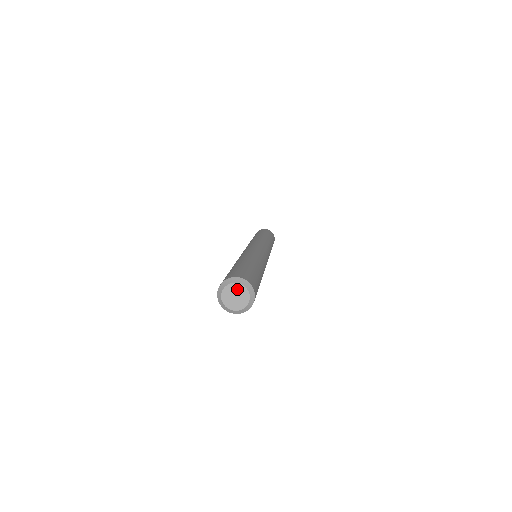
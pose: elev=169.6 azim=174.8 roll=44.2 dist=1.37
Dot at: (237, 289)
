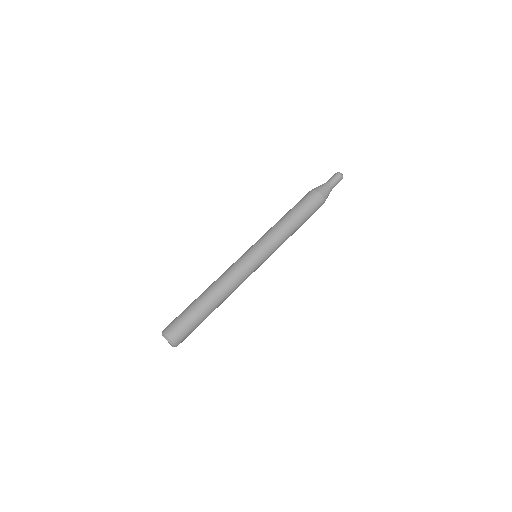
Dot at: occluded
